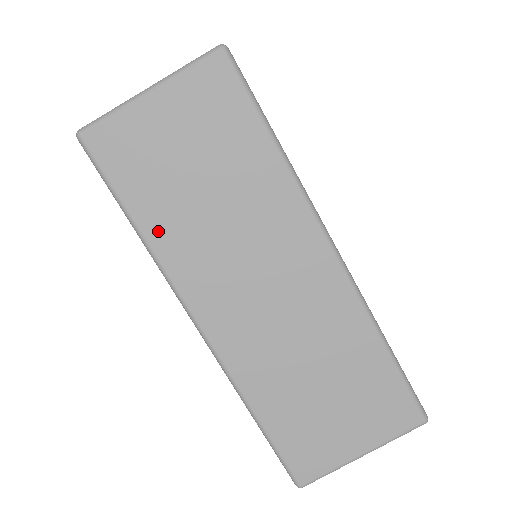
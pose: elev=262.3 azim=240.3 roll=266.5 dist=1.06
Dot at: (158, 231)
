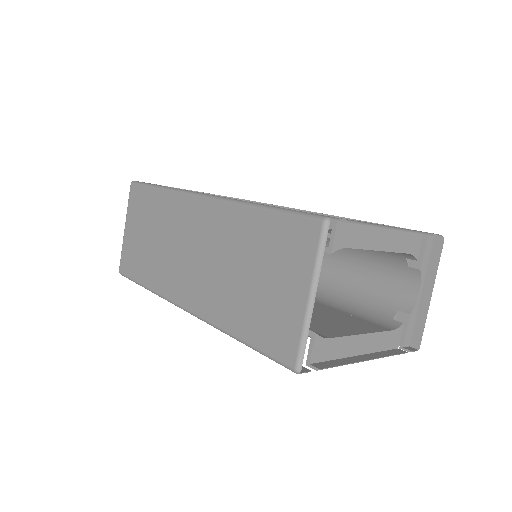
Dot at: (151, 279)
